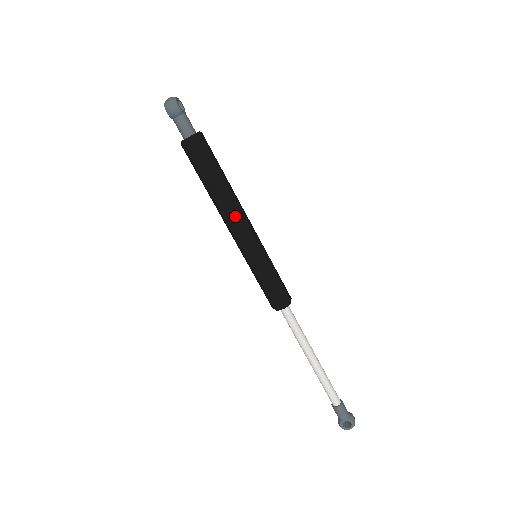
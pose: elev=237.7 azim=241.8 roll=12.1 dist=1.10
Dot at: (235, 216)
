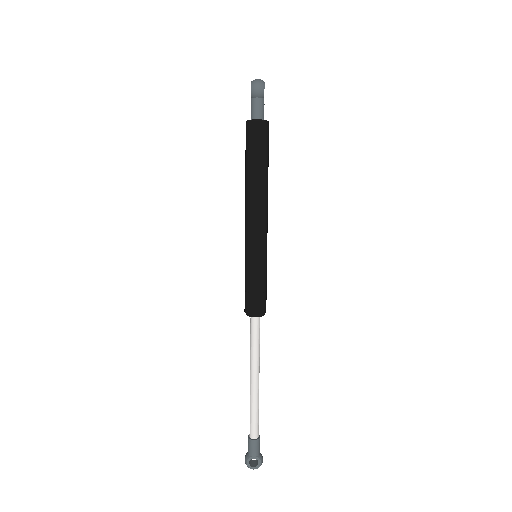
Dot at: (260, 209)
